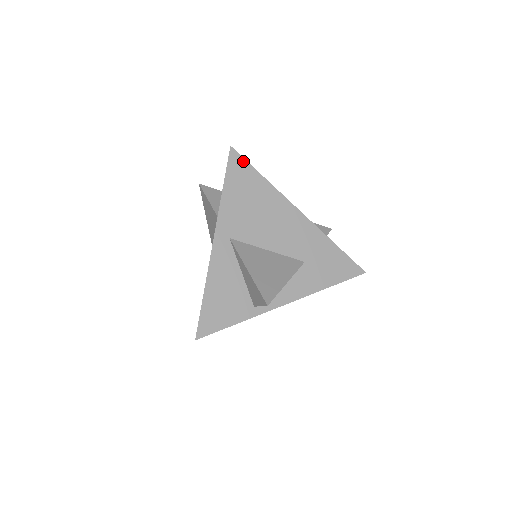
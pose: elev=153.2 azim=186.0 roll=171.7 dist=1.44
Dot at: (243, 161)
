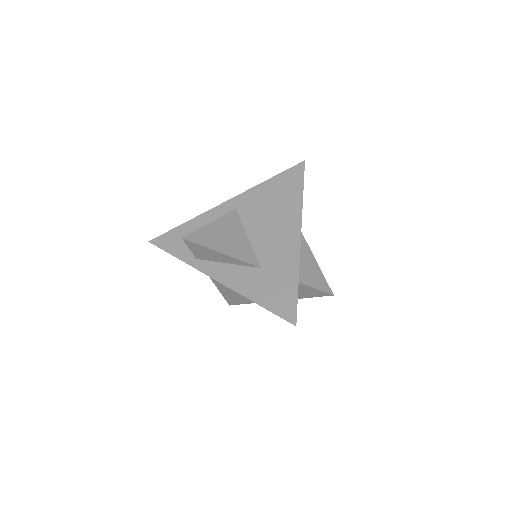
Dot at: (302, 174)
